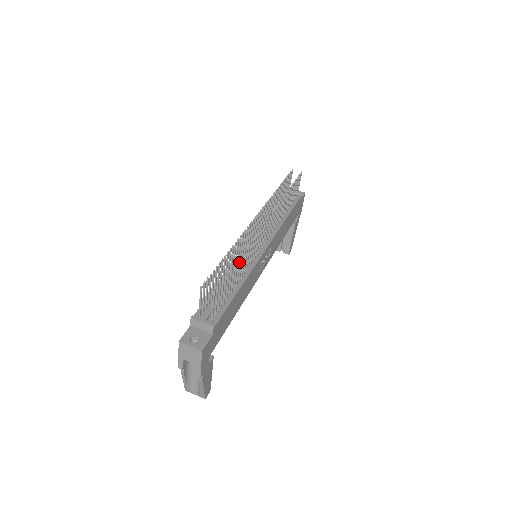
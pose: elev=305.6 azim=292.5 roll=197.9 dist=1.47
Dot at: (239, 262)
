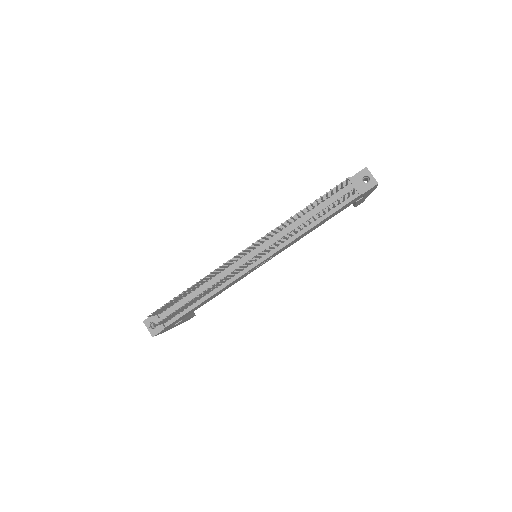
Dot at: (195, 298)
